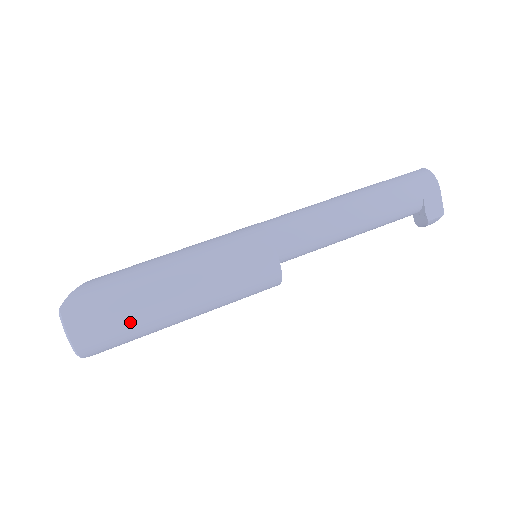
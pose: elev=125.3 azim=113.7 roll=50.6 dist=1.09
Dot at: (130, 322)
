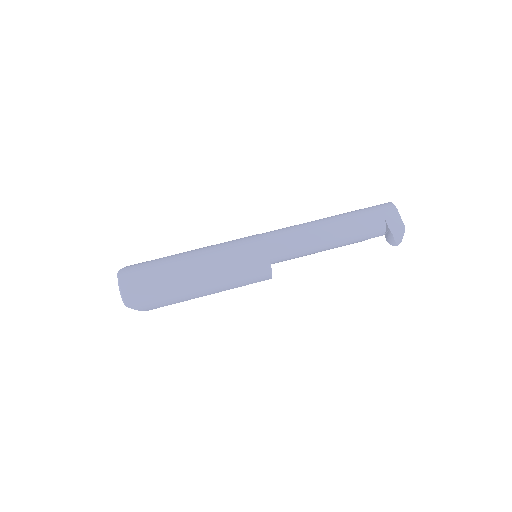
Dot at: (160, 280)
